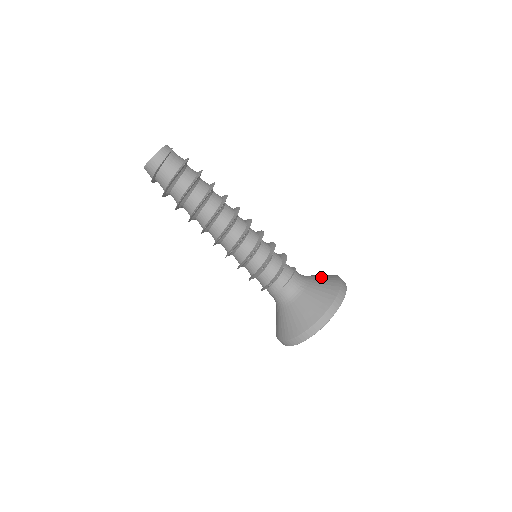
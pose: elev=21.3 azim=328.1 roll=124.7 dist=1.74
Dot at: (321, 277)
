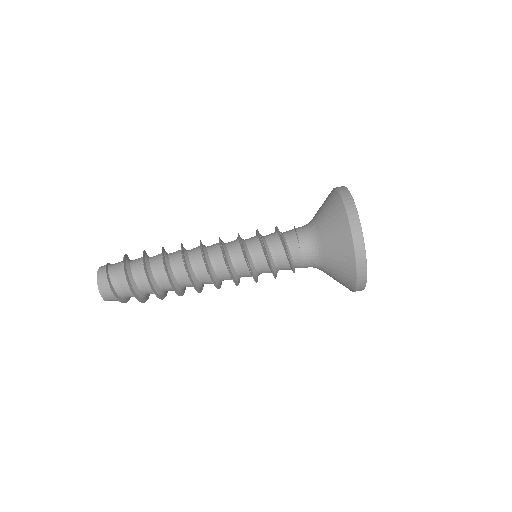
Dot at: occluded
